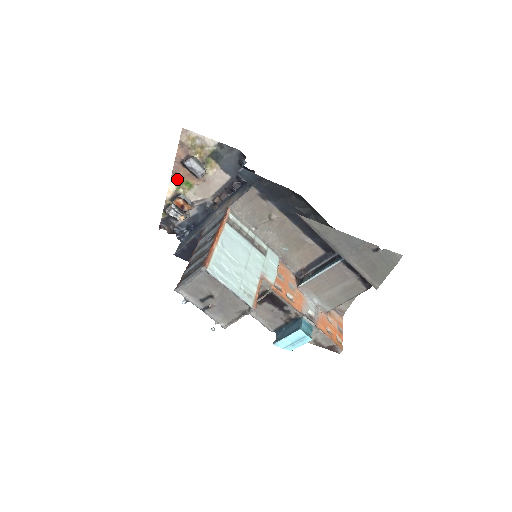
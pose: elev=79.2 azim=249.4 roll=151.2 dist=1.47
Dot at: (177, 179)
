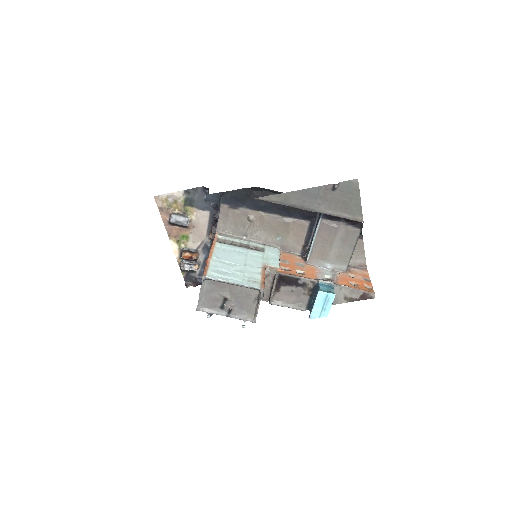
Dot at: (174, 238)
